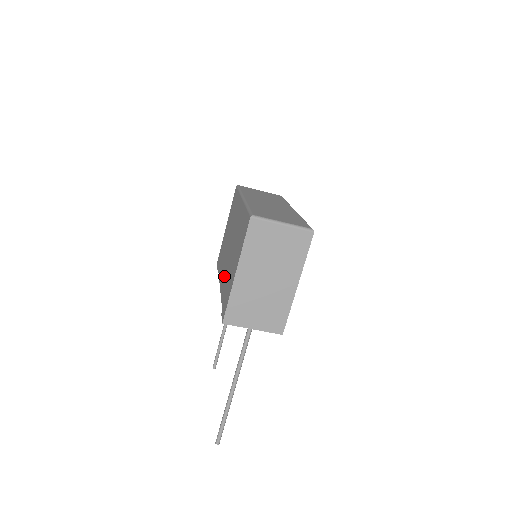
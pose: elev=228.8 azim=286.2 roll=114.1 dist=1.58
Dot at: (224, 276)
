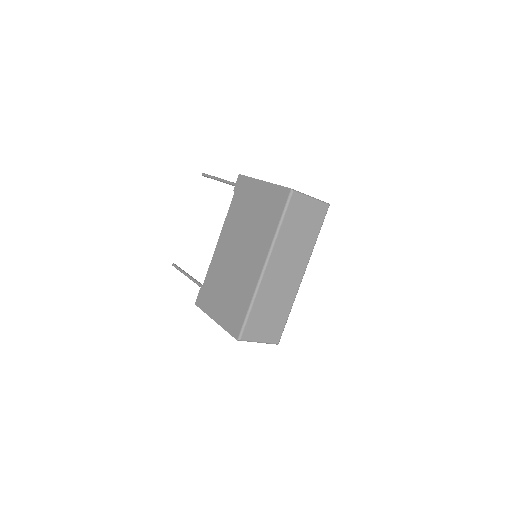
Dot at: (220, 259)
